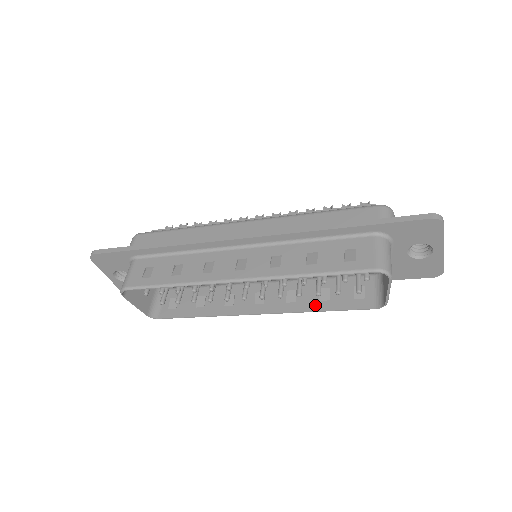
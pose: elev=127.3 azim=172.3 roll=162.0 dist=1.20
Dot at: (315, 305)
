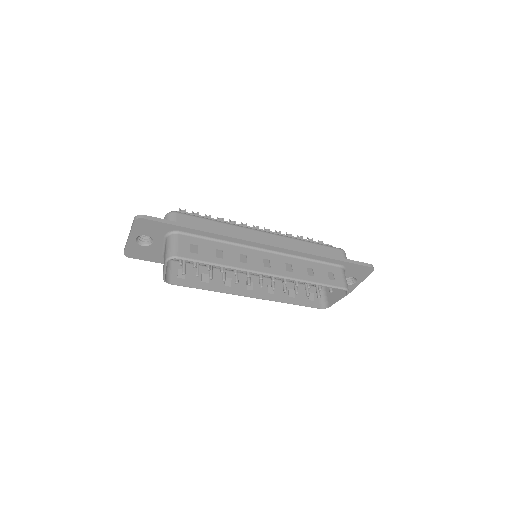
Dot at: (287, 299)
